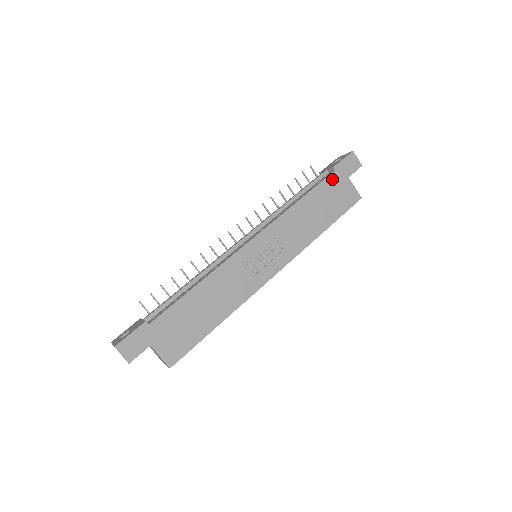
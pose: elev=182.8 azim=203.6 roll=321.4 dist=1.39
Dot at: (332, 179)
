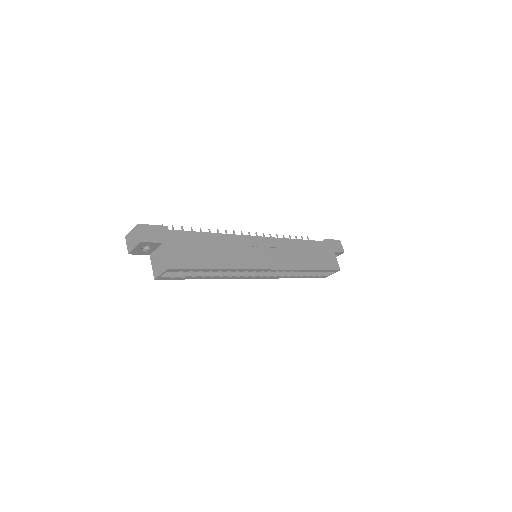
Dot at: (323, 245)
